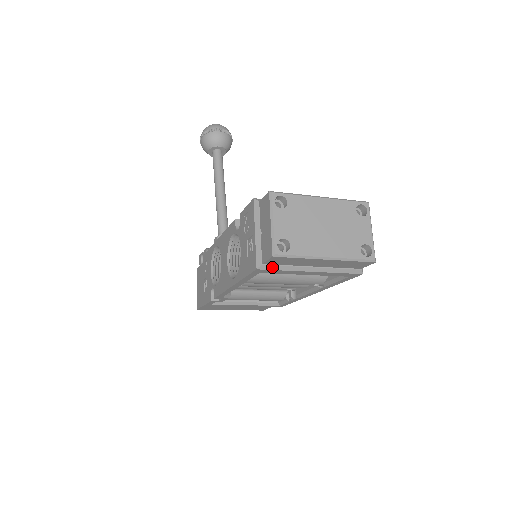
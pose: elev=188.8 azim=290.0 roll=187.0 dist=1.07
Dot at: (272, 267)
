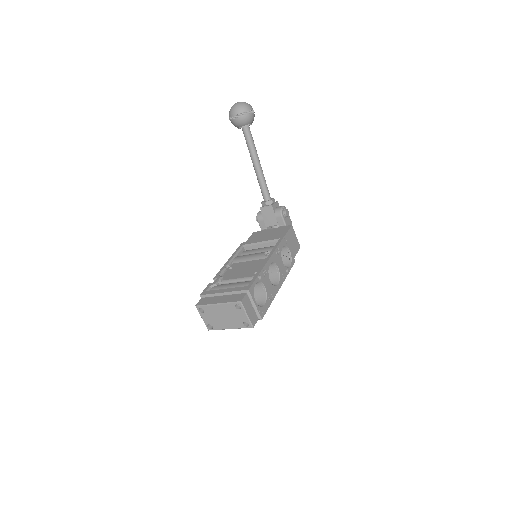
Dot at: occluded
